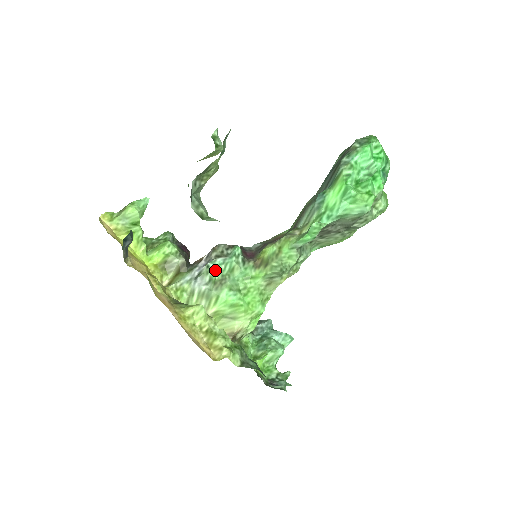
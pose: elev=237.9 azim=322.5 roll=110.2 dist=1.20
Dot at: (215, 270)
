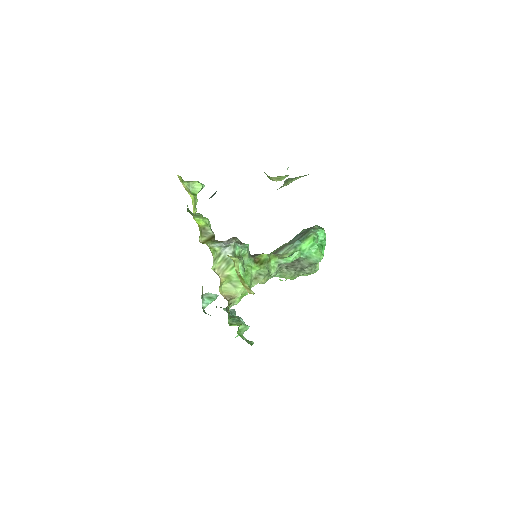
Dot at: (237, 249)
